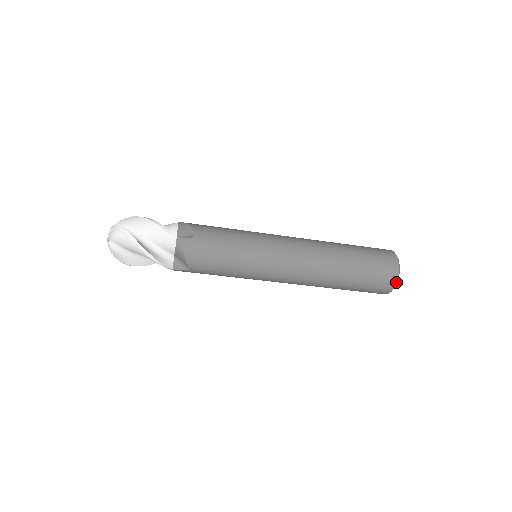
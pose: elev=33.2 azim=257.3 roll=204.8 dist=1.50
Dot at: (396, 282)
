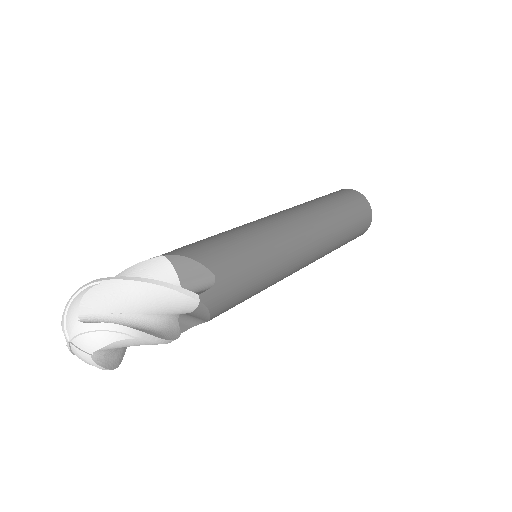
Dot at: occluded
